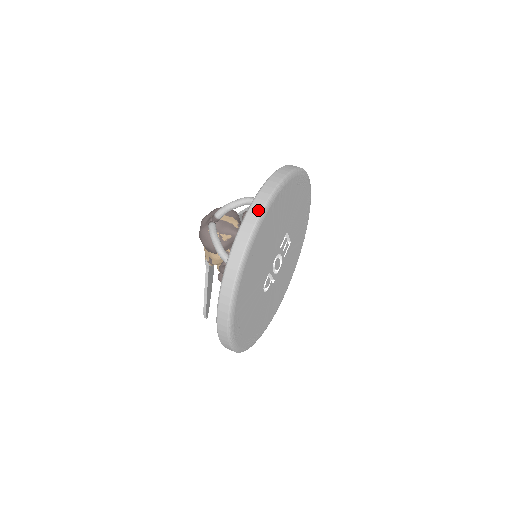
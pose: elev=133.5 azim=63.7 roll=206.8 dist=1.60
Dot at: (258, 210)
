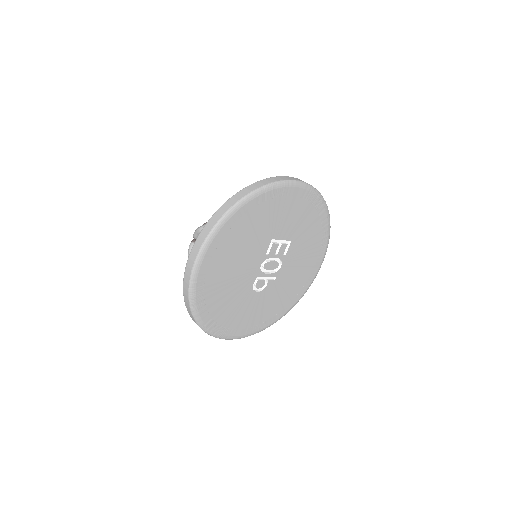
Dot at: (198, 249)
